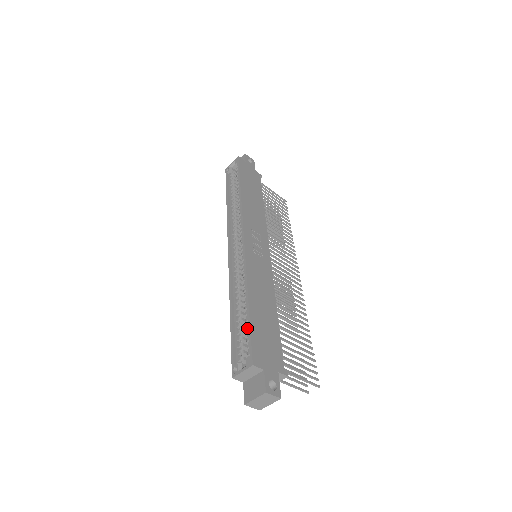
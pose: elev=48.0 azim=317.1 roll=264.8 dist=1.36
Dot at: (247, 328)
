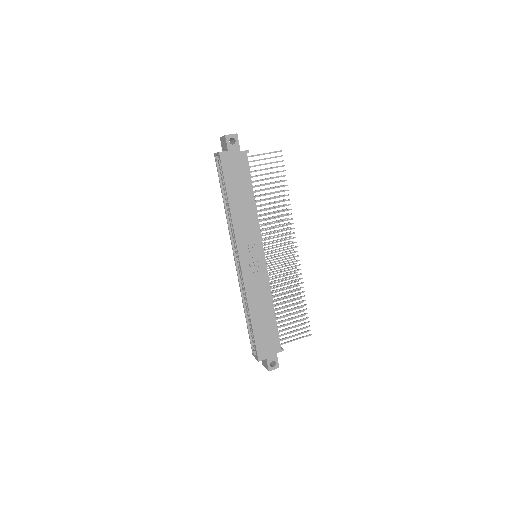
Dot at: occluded
